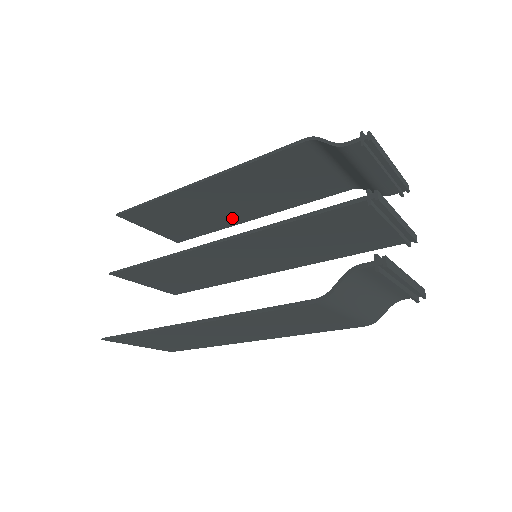
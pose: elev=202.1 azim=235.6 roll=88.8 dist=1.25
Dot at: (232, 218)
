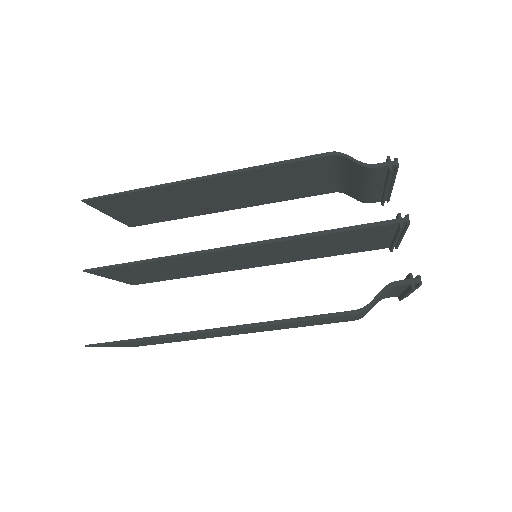
Dot at: (207, 209)
